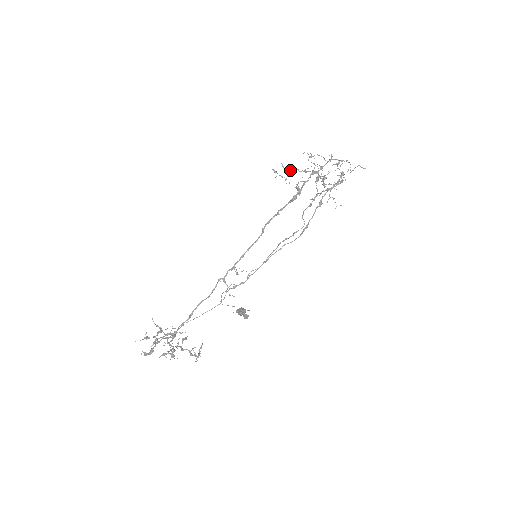
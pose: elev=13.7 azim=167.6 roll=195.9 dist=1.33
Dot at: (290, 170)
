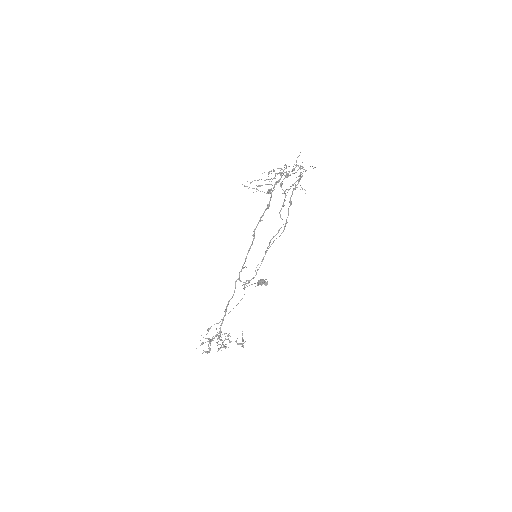
Dot at: (257, 186)
